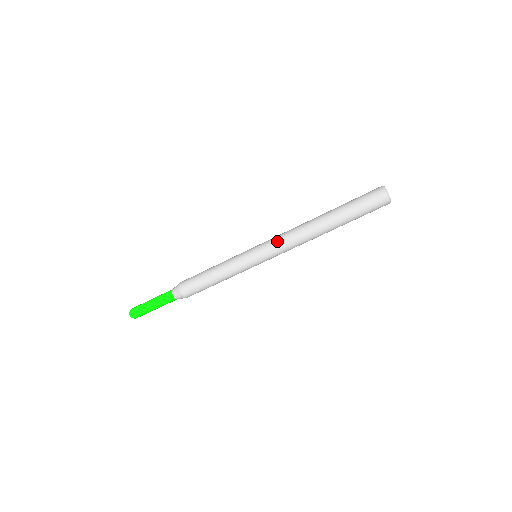
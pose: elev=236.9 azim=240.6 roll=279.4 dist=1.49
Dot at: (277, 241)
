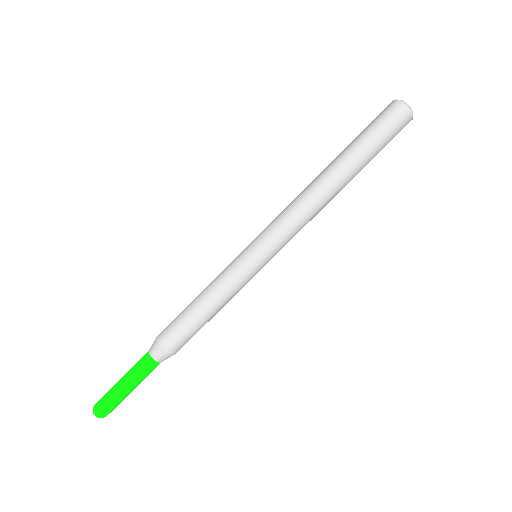
Dot at: (286, 227)
